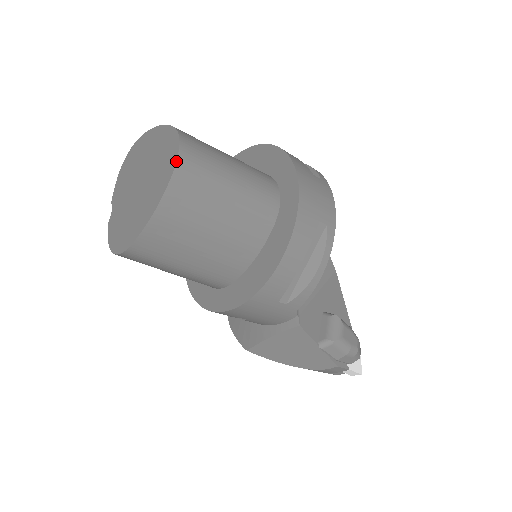
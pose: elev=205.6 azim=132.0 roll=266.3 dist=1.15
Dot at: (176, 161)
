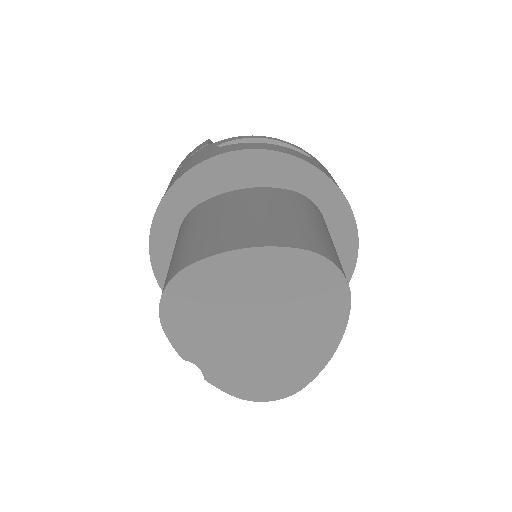
Dot at: occluded
